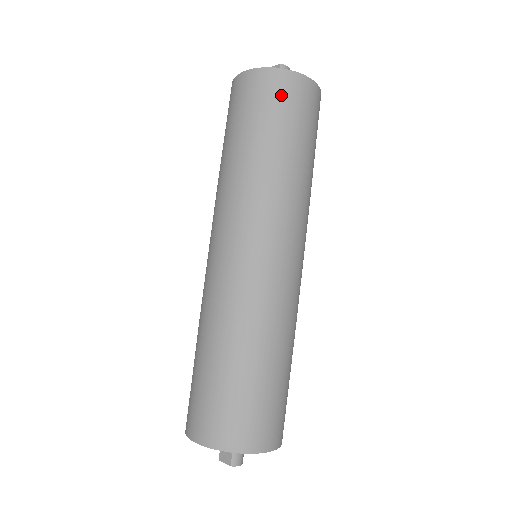
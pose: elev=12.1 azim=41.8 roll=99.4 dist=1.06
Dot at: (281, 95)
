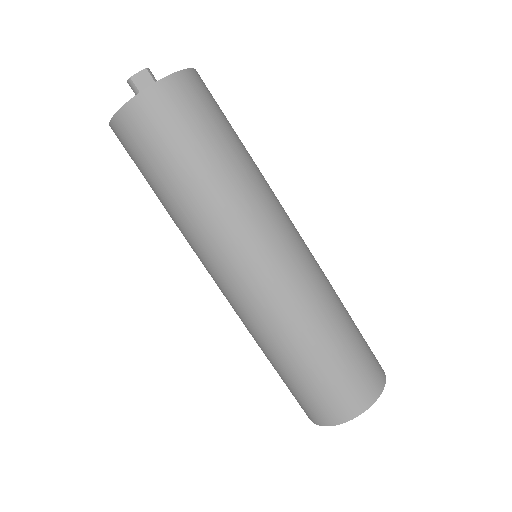
Dot at: (205, 95)
